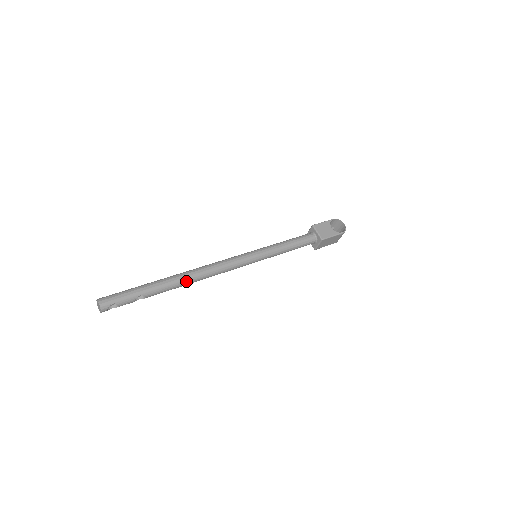
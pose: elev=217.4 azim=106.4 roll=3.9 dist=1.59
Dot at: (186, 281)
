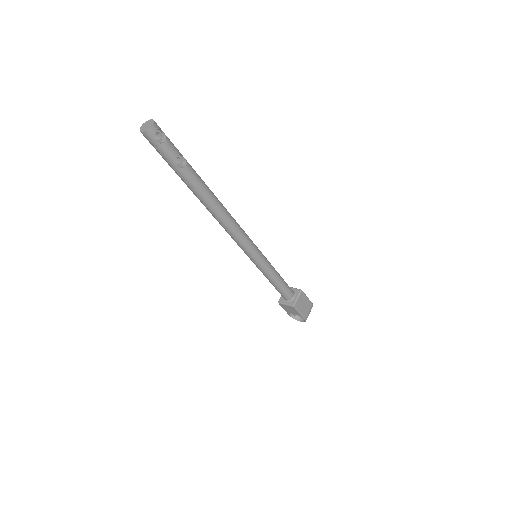
Dot at: (215, 197)
